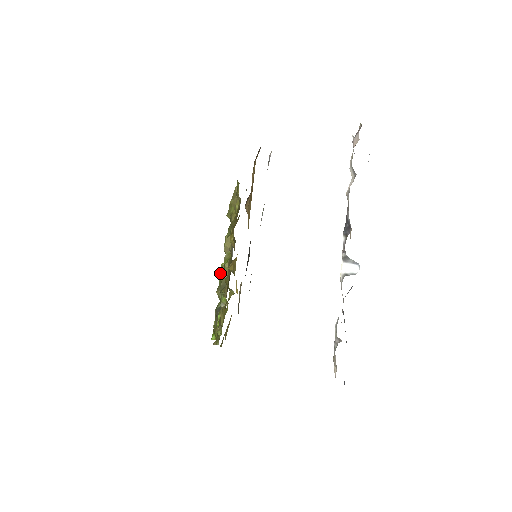
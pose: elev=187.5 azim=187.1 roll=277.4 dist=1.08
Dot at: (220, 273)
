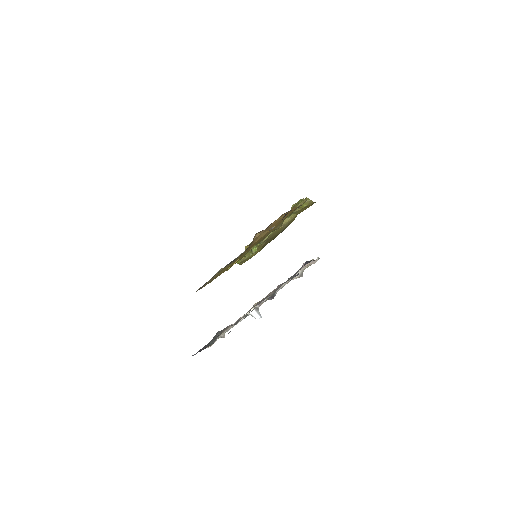
Dot at: occluded
